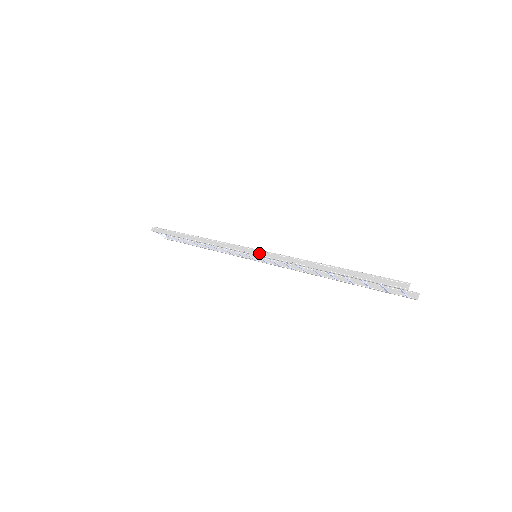
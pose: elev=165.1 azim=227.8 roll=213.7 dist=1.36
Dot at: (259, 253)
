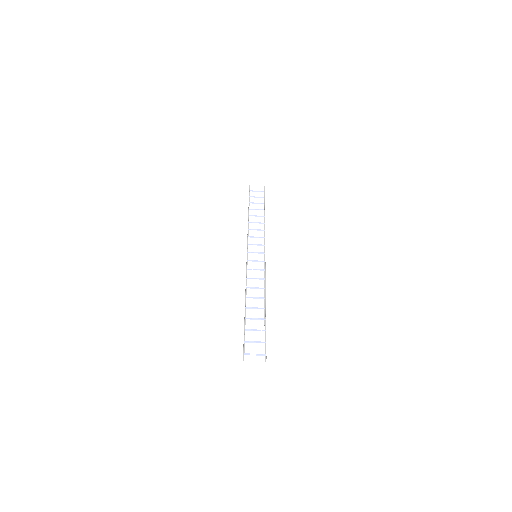
Dot at: (246, 262)
